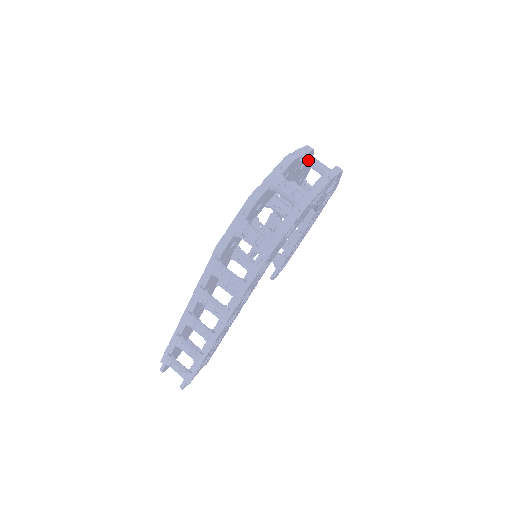
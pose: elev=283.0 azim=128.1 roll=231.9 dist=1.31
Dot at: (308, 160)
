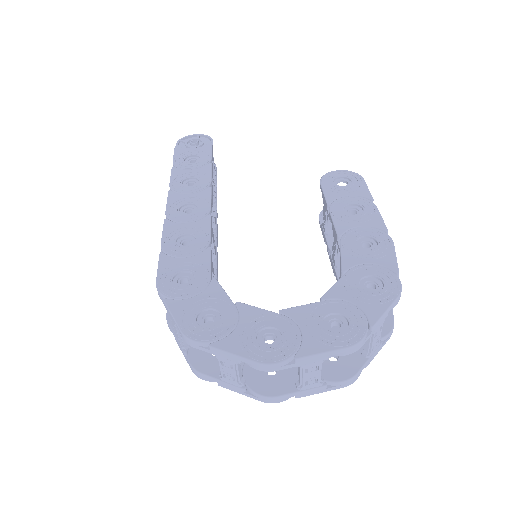
Dot at: (302, 370)
